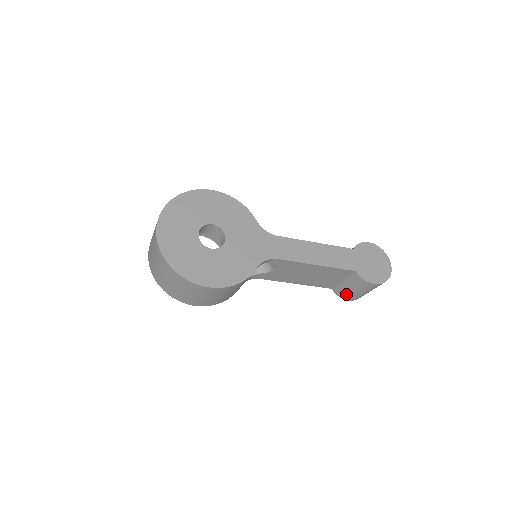
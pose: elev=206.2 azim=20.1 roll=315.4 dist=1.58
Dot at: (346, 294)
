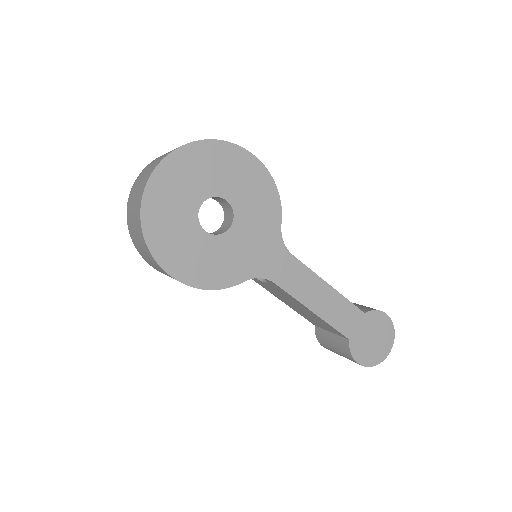
Dot at: (325, 343)
